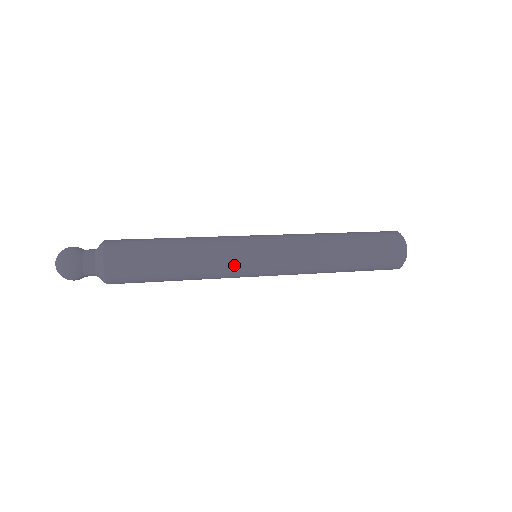
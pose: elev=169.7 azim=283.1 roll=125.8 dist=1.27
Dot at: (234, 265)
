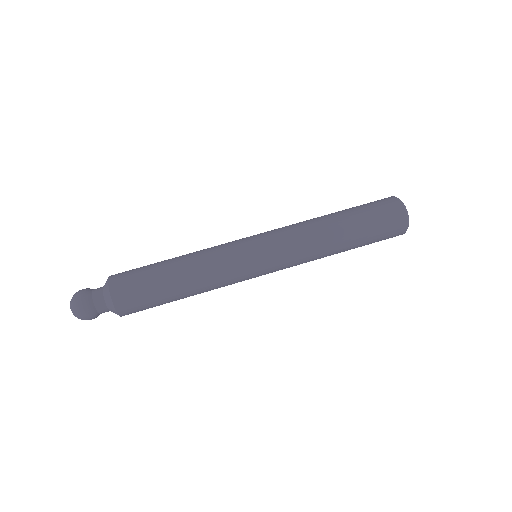
Dot at: occluded
